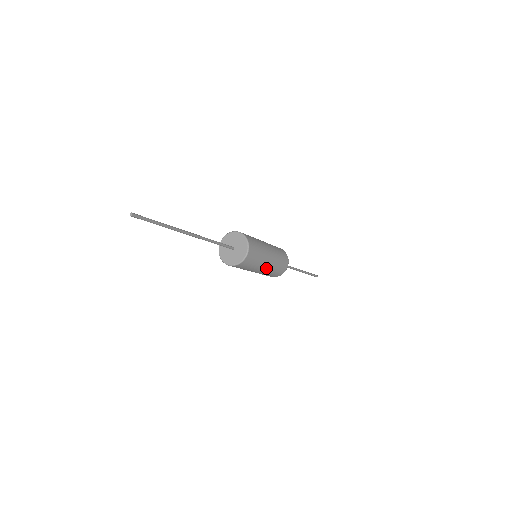
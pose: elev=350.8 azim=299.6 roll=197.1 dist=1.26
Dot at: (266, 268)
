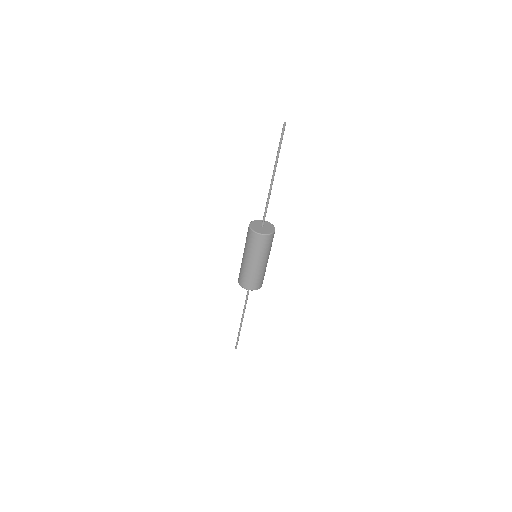
Dot at: (265, 264)
